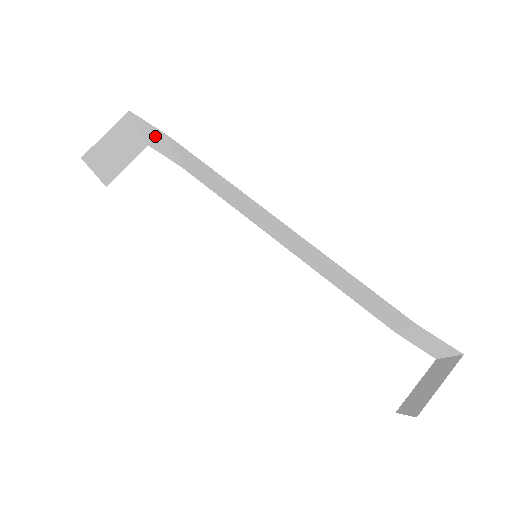
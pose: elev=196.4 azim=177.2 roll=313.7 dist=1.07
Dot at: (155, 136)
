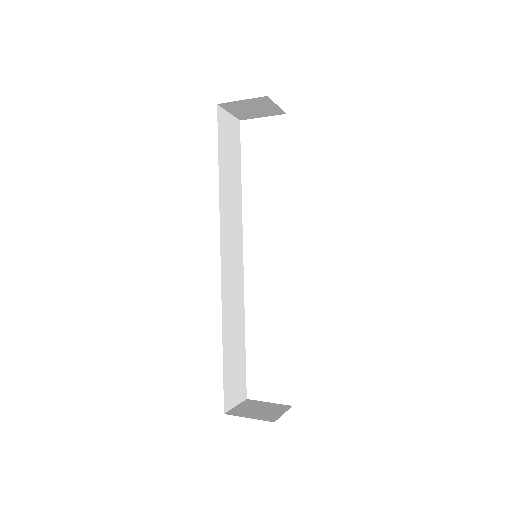
Dot at: occluded
